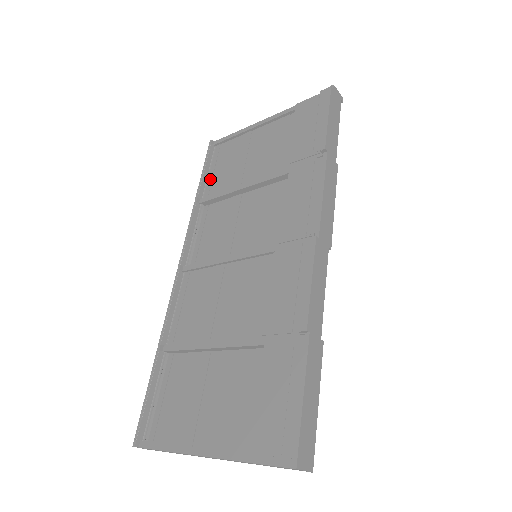
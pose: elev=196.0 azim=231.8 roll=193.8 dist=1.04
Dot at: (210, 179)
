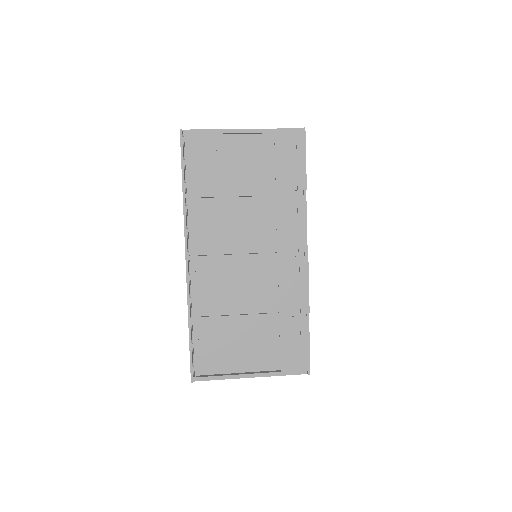
Dot at: (189, 173)
